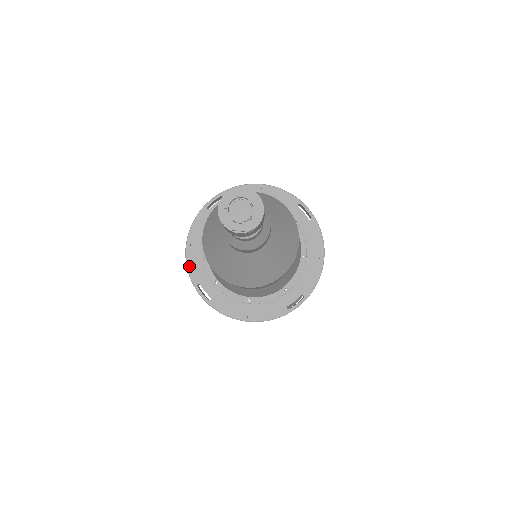
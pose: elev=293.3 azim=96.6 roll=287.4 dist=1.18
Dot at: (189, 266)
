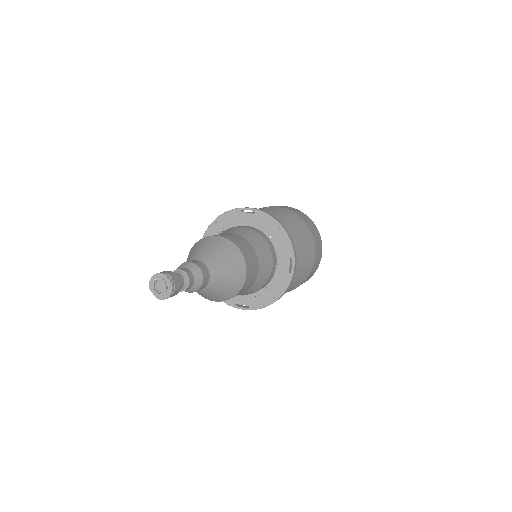
Dot at: (206, 233)
